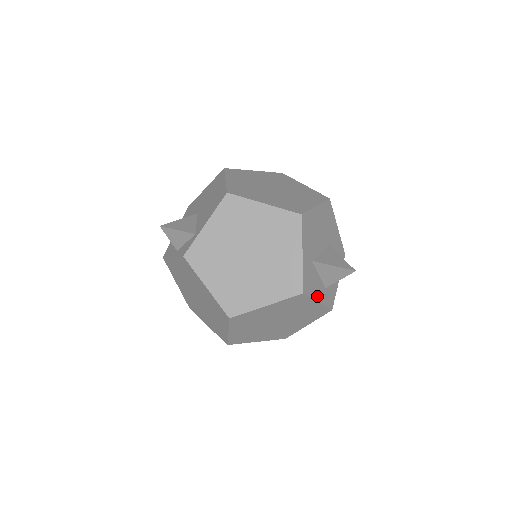
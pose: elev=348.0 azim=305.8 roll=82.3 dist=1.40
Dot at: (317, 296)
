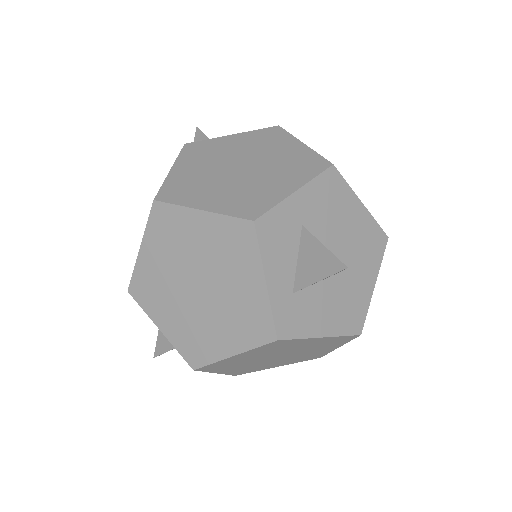
Dot at: (271, 272)
